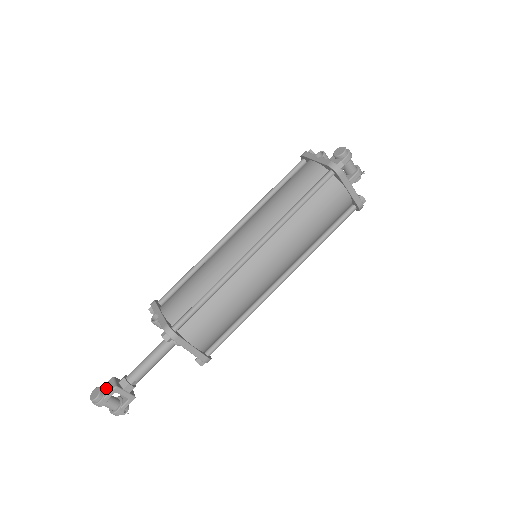
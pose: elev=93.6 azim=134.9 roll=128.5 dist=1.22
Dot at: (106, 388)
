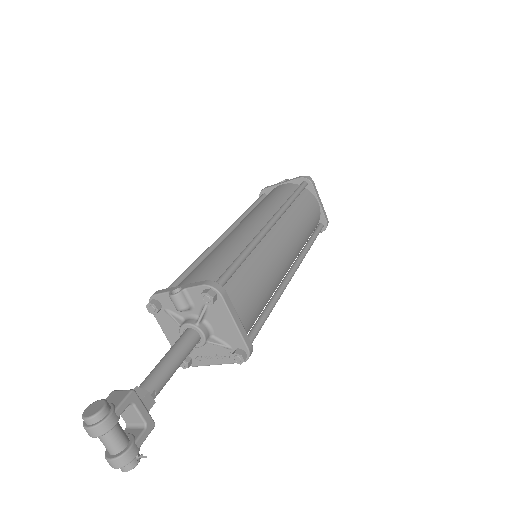
Dot at: (110, 402)
